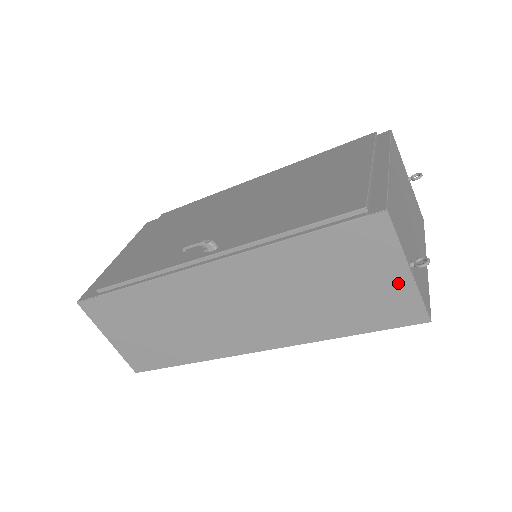
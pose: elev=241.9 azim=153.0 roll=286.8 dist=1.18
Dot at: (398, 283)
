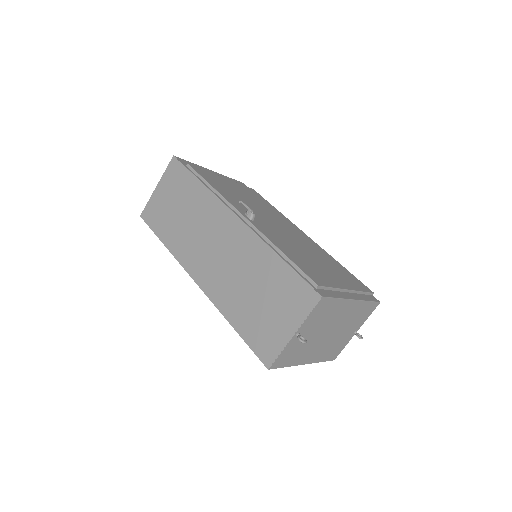
Dot at: (283, 333)
